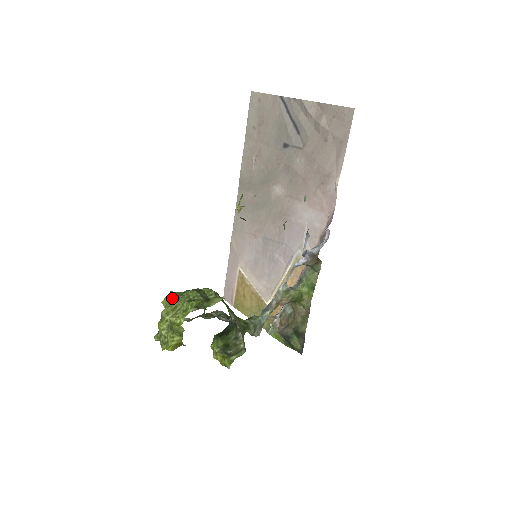
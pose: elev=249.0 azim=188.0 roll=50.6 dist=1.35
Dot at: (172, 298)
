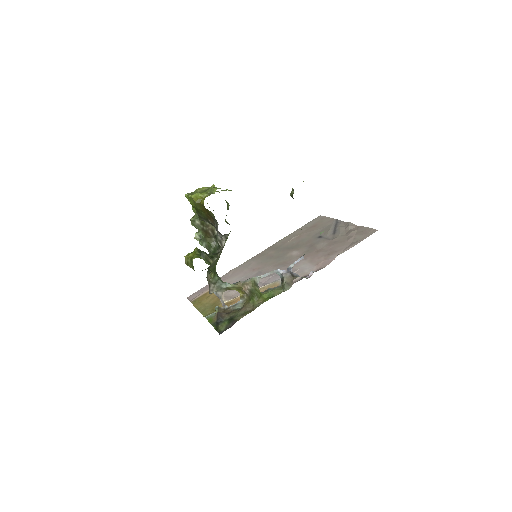
Dot at: (216, 191)
